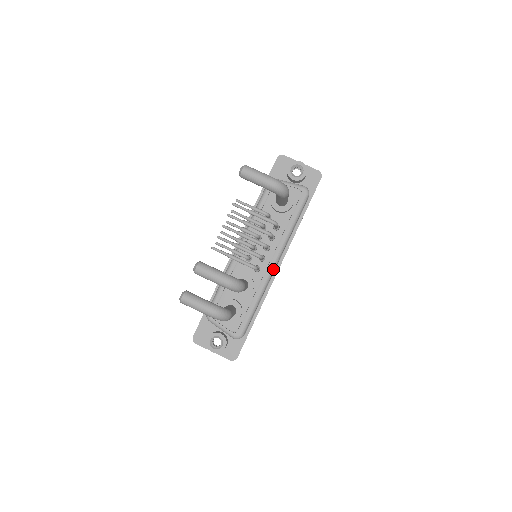
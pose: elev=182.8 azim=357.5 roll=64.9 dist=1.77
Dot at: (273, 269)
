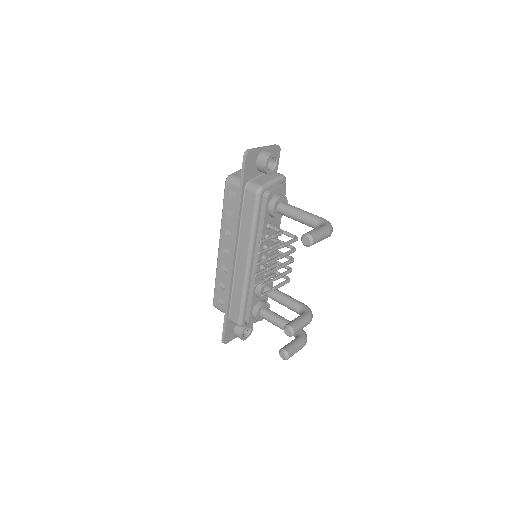
Dot at: occluded
